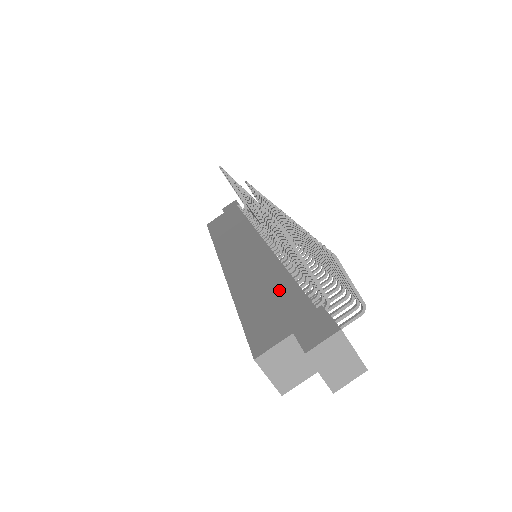
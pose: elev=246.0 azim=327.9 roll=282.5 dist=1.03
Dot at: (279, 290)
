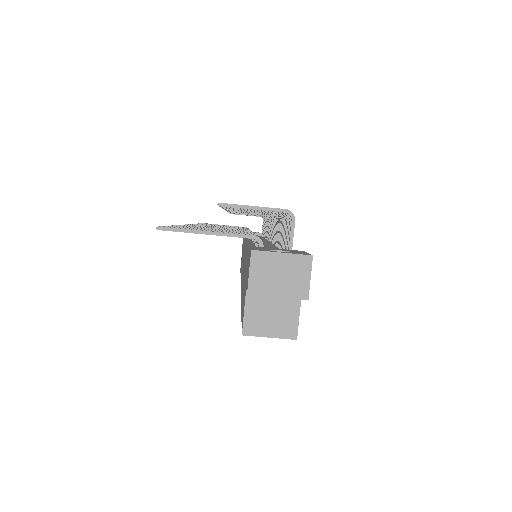
Dot at: (245, 266)
